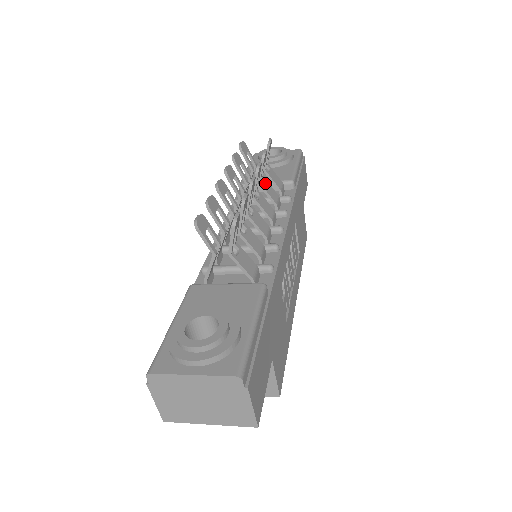
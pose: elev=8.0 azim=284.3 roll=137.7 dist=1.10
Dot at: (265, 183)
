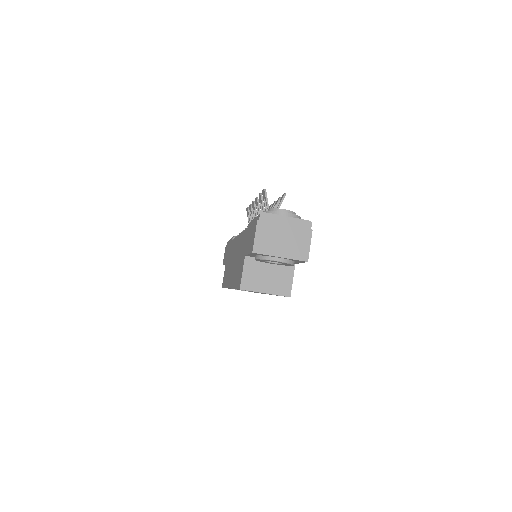
Dot at: occluded
